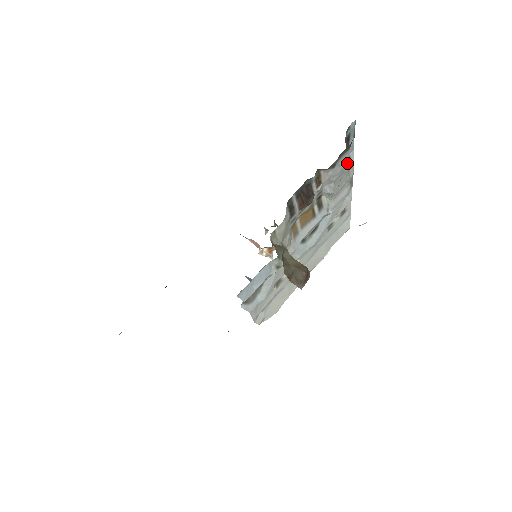
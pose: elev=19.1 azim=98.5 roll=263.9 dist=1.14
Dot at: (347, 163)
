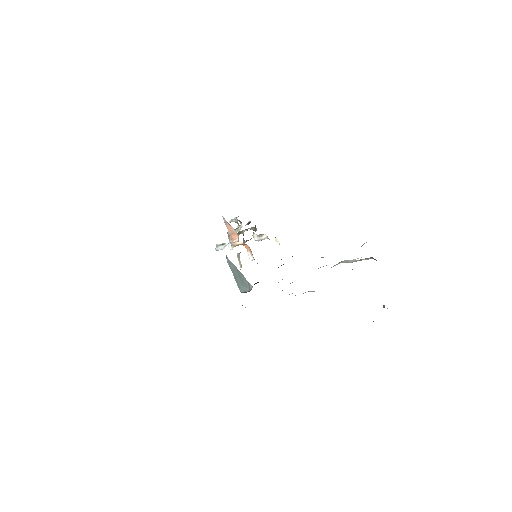
Dot at: occluded
